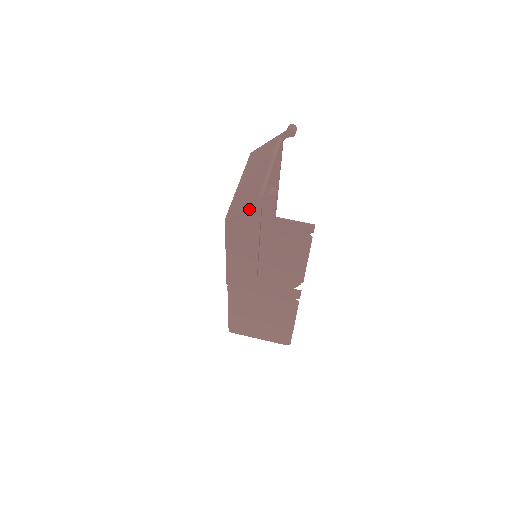
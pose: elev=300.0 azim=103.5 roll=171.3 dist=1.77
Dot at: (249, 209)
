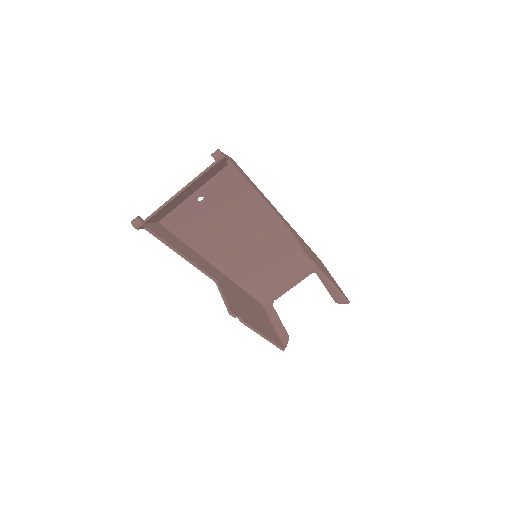
Dot at: occluded
